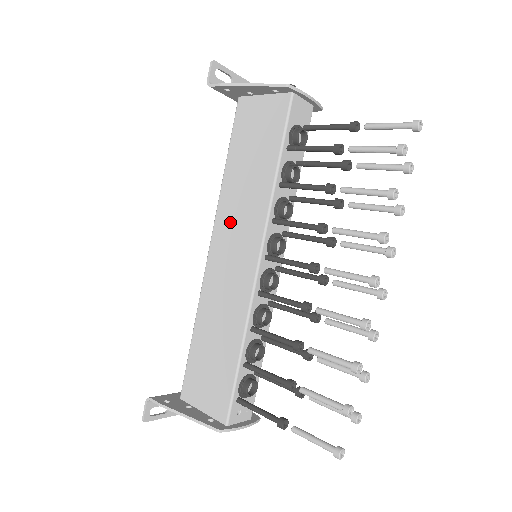
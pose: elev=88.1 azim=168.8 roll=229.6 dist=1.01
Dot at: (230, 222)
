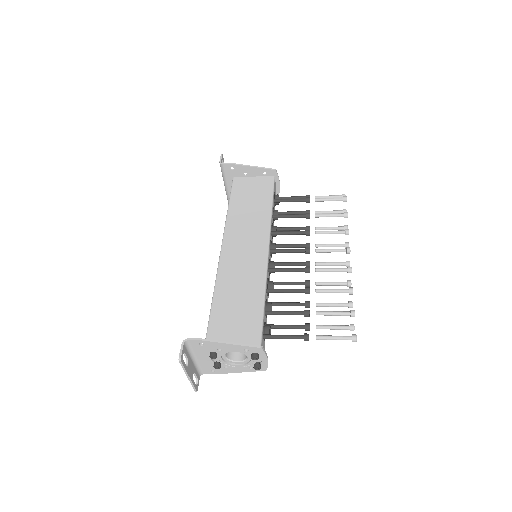
Dot at: (239, 233)
